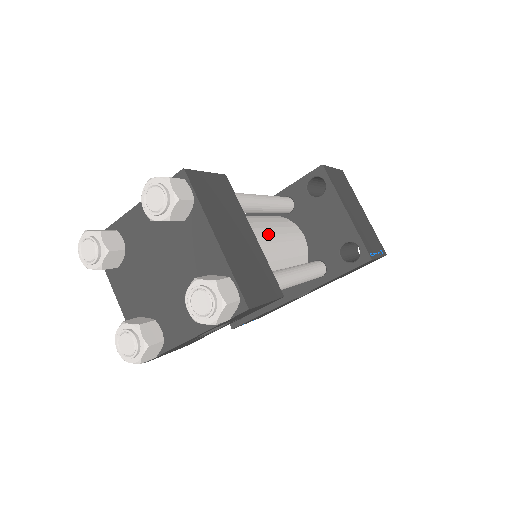
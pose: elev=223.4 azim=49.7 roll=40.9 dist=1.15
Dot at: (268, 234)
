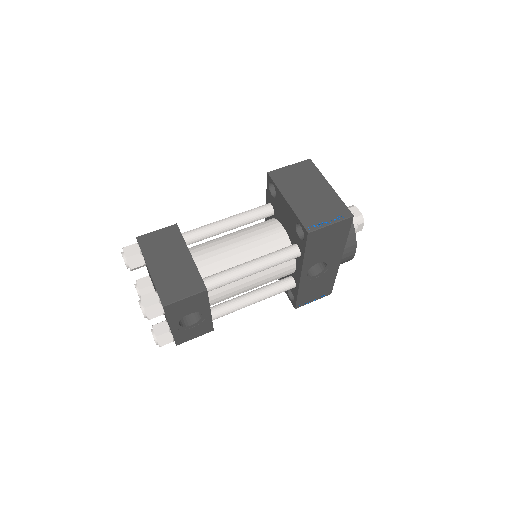
Dot at: (229, 244)
